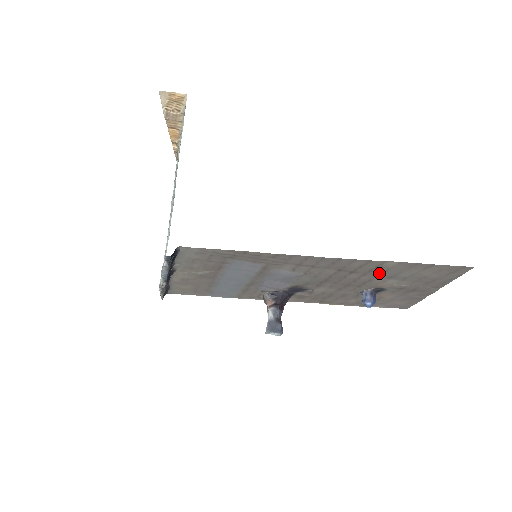
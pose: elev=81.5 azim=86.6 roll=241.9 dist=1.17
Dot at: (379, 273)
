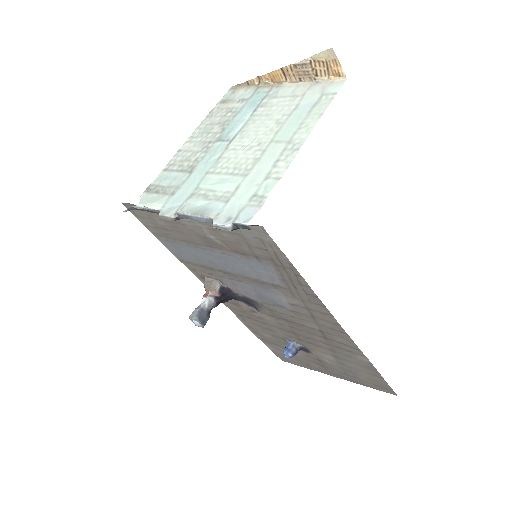
Dot at: (338, 351)
